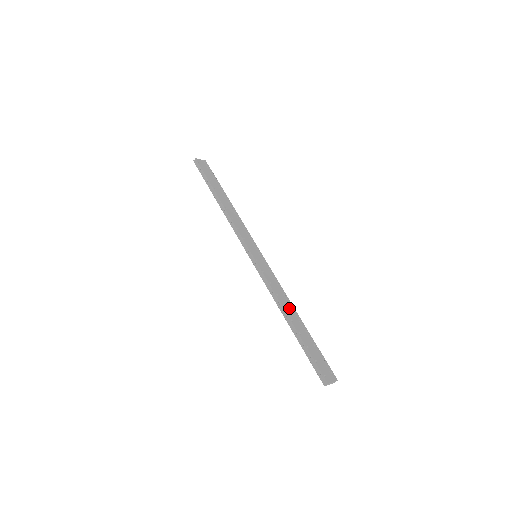
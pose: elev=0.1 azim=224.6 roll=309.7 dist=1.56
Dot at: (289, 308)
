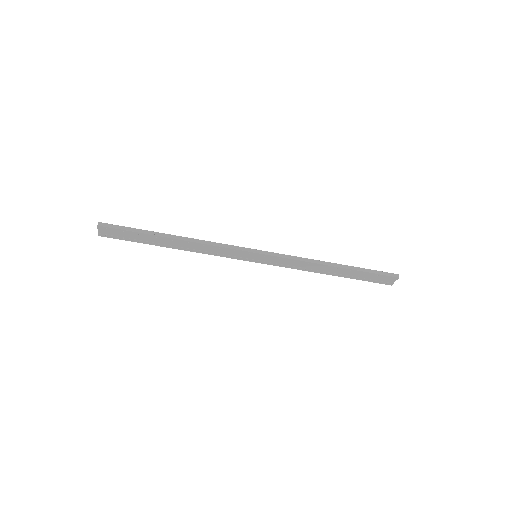
Dot at: occluded
